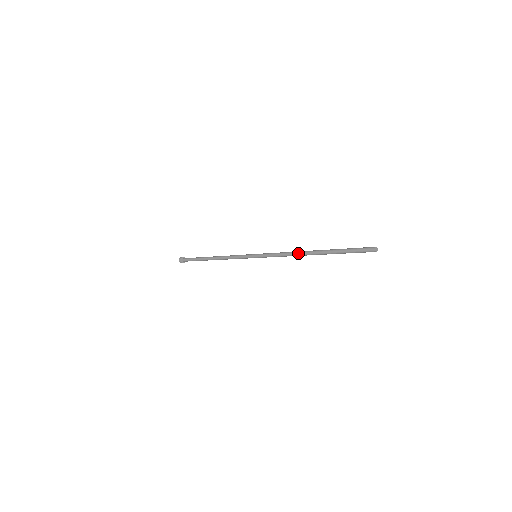
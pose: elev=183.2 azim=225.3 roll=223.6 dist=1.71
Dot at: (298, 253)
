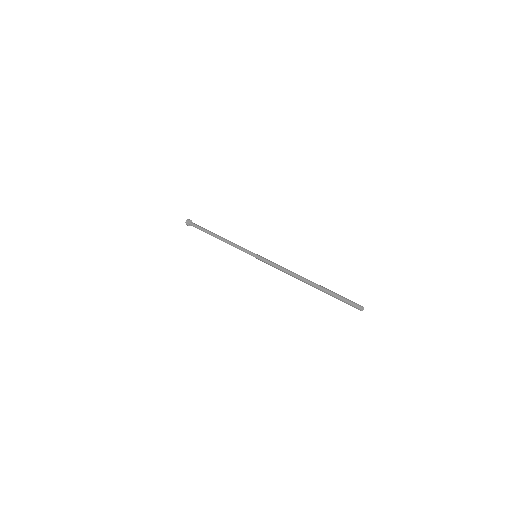
Dot at: occluded
